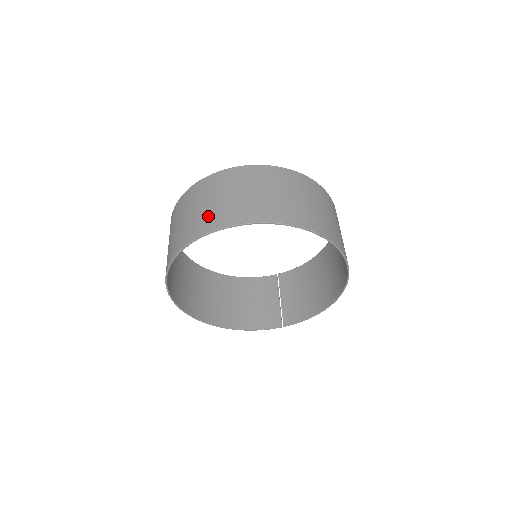
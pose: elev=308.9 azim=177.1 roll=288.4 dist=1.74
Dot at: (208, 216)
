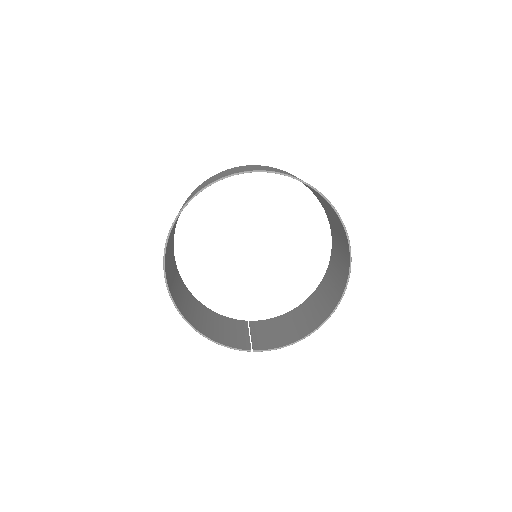
Dot at: (249, 169)
